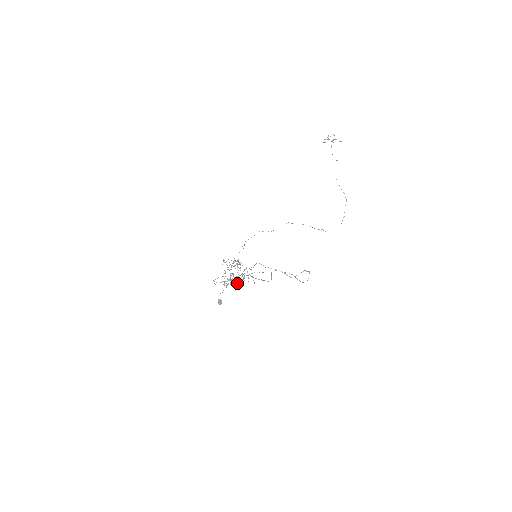
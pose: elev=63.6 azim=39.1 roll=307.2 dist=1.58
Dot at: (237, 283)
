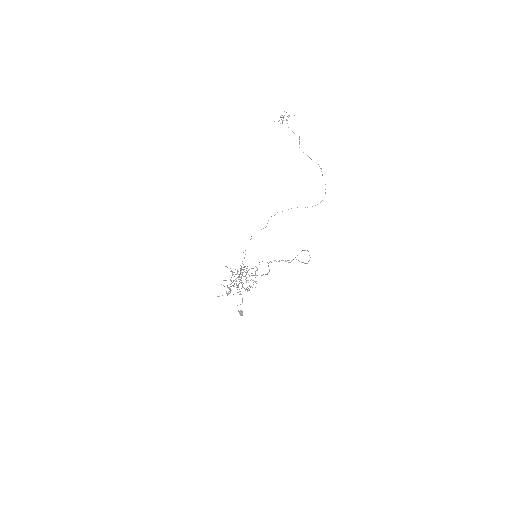
Dot at: (236, 287)
